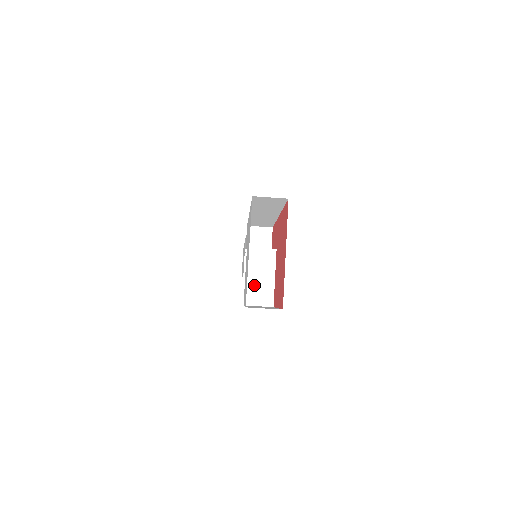
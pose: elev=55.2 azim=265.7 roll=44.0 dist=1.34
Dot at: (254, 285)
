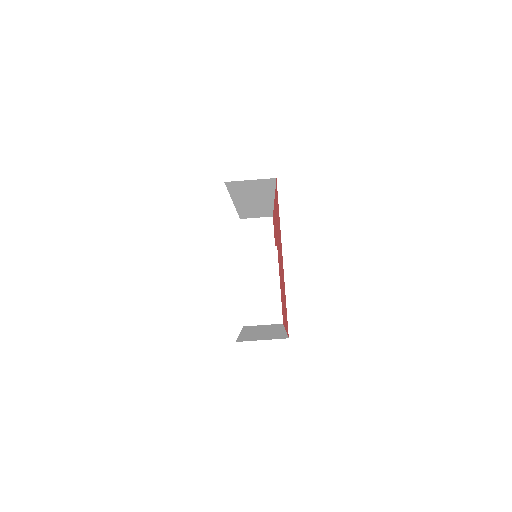
Dot at: (254, 298)
